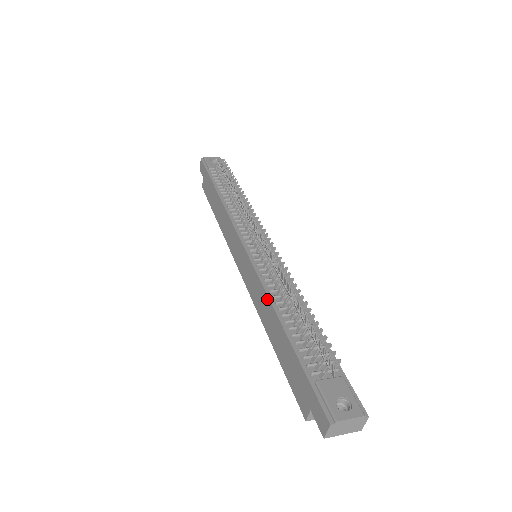
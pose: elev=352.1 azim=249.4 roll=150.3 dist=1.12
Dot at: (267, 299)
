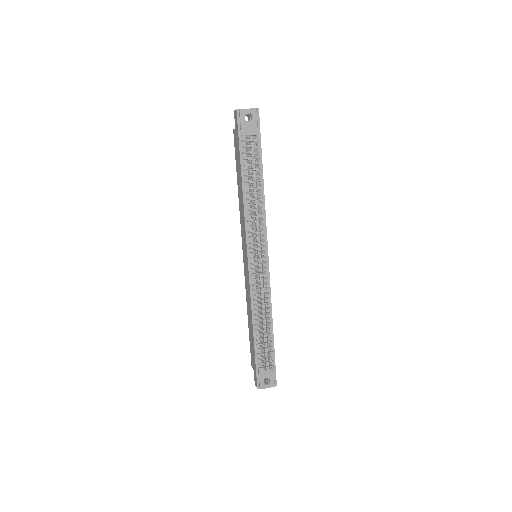
Dot at: (251, 308)
